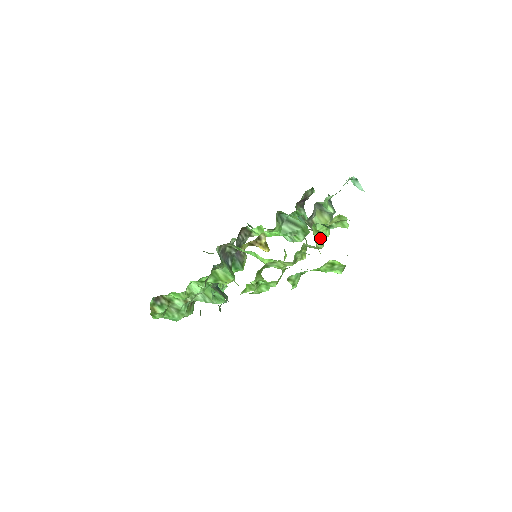
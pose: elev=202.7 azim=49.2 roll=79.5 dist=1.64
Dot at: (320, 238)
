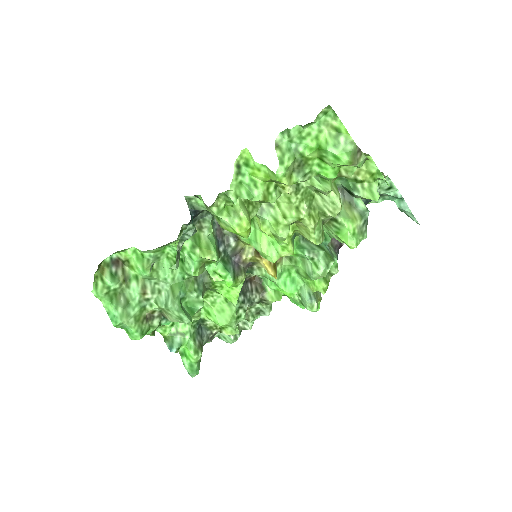
Dot at: (338, 192)
